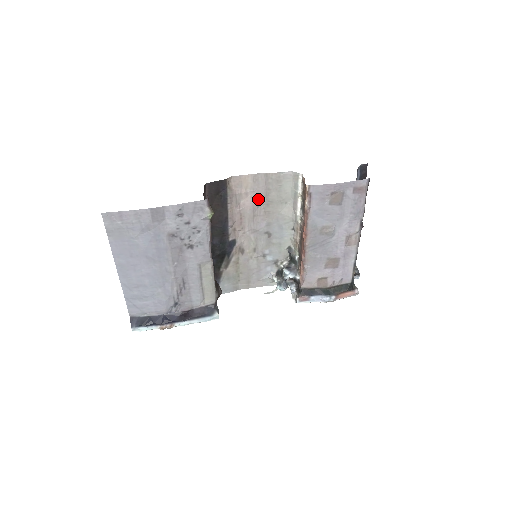
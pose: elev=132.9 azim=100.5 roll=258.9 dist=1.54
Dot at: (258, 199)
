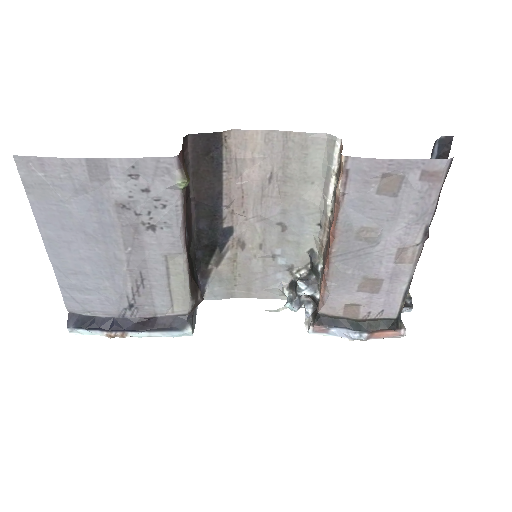
Dot at: (270, 171)
